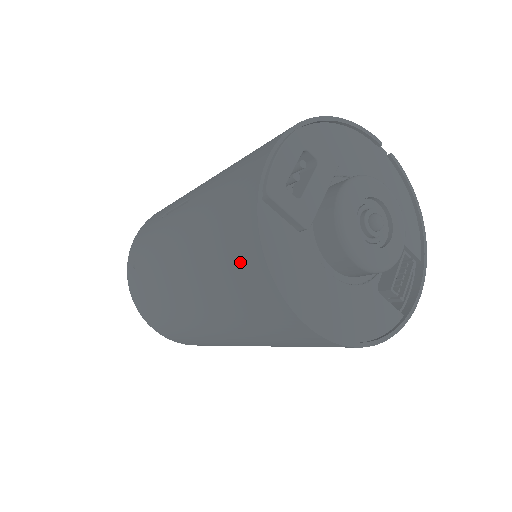
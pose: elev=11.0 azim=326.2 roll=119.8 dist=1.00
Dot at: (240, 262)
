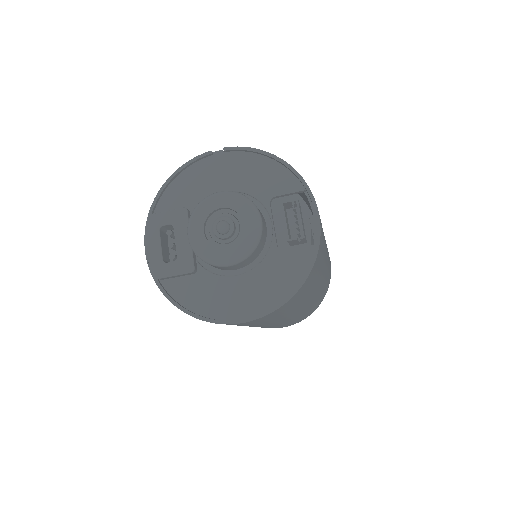
Dot at: occluded
